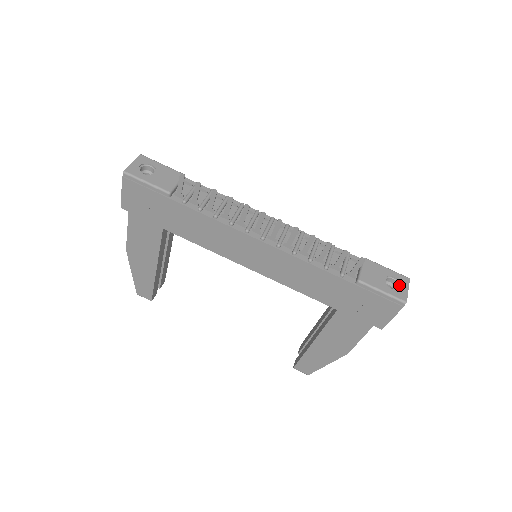
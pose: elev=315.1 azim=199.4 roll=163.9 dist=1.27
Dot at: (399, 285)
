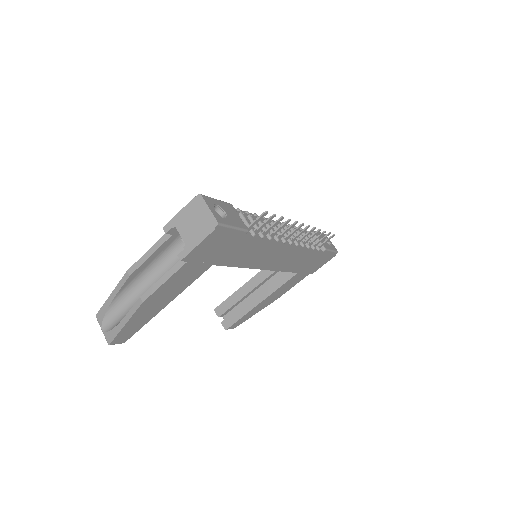
Dot at: (328, 242)
